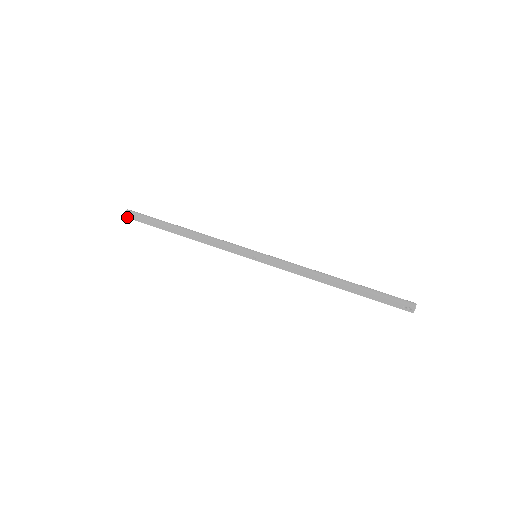
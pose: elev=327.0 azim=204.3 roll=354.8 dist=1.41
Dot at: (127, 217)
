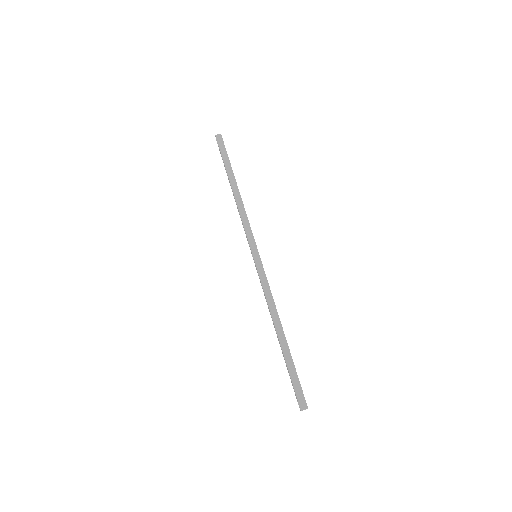
Dot at: (216, 140)
